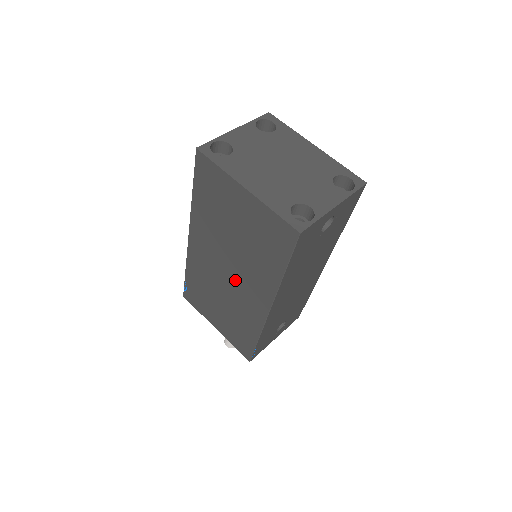
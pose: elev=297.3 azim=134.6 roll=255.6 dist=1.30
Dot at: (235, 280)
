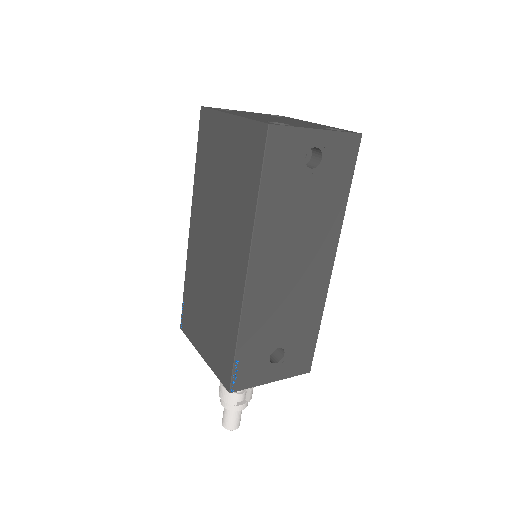
Dot at: (220, 253)
